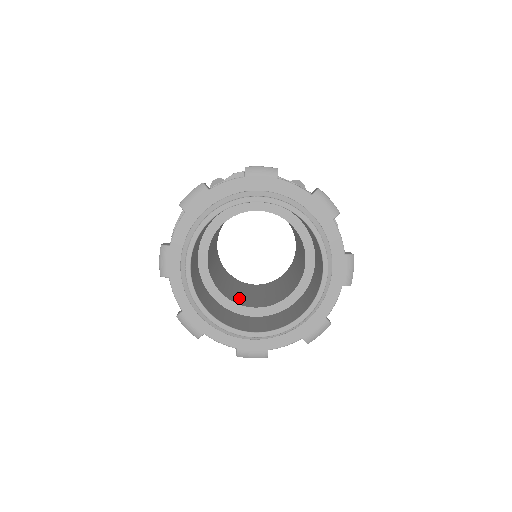
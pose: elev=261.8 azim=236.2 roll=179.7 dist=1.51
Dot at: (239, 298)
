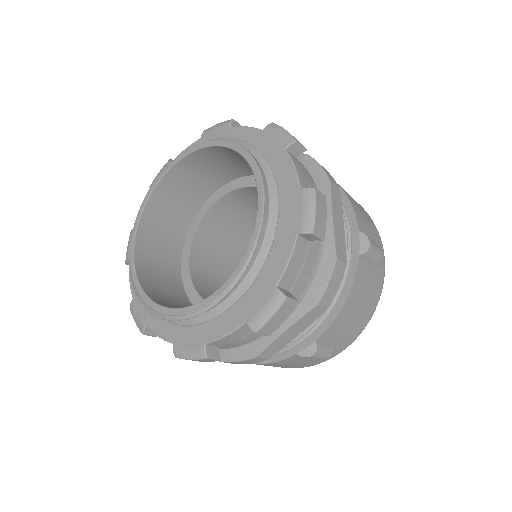
Dot at: occluded
